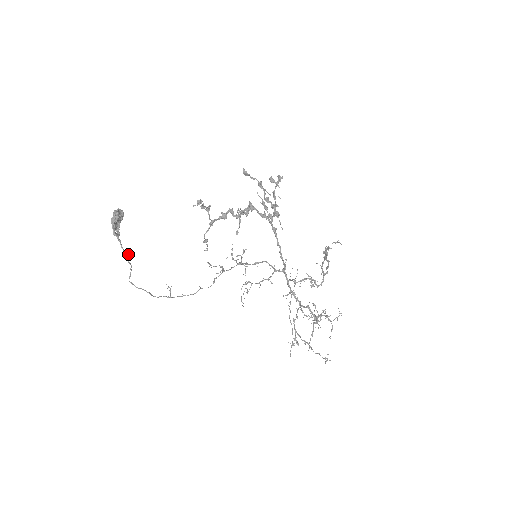
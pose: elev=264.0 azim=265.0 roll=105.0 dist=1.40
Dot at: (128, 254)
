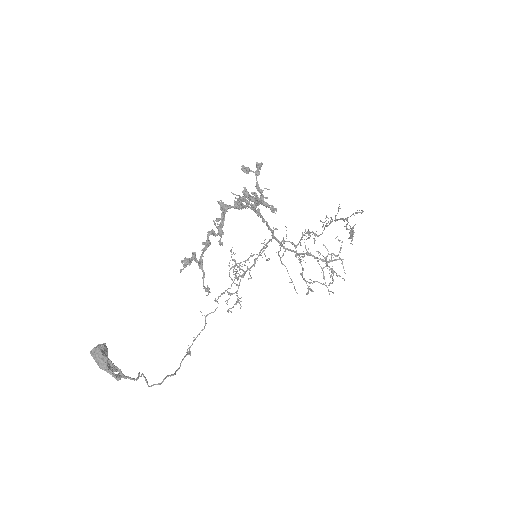
Dot at: (139, 374)
